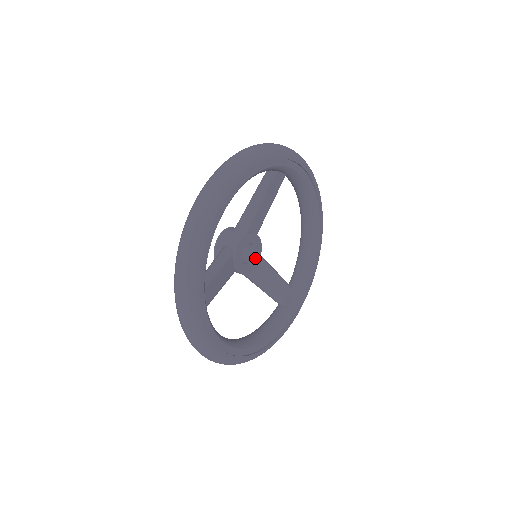
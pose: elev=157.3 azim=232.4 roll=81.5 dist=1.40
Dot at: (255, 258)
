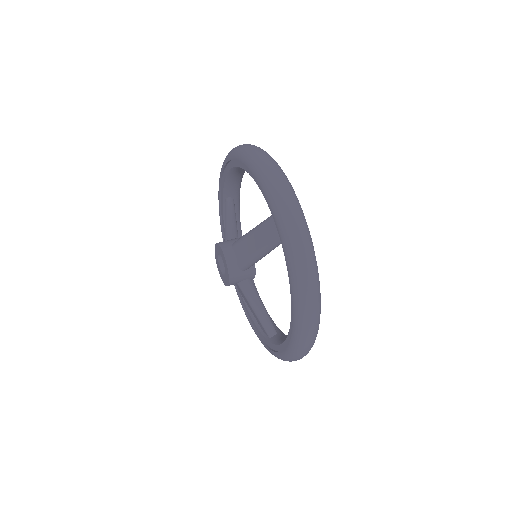
Dot at: occluded
